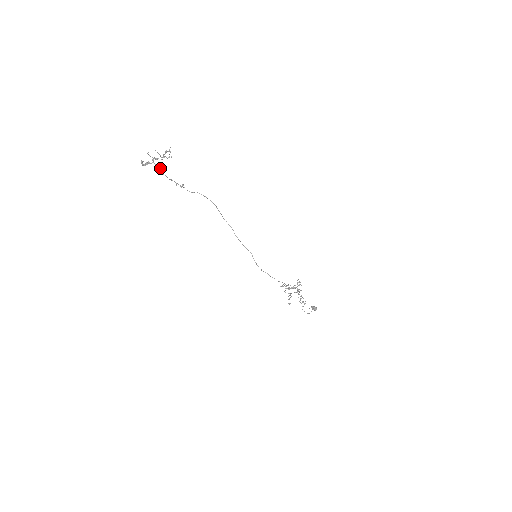
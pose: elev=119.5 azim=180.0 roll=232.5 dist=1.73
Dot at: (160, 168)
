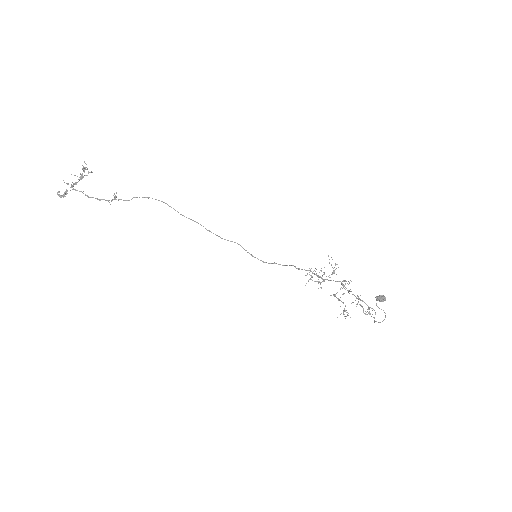
Dot at: occluded
